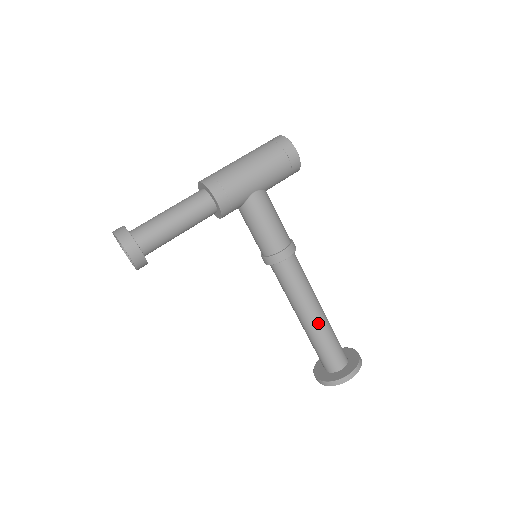
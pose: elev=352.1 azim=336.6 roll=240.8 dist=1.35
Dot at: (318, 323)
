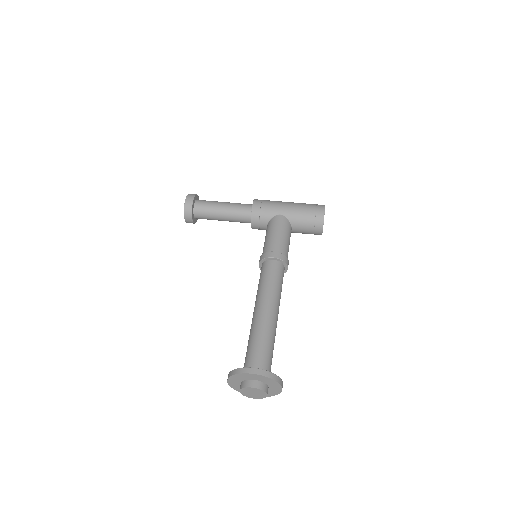
Dot at: (262, 318)
